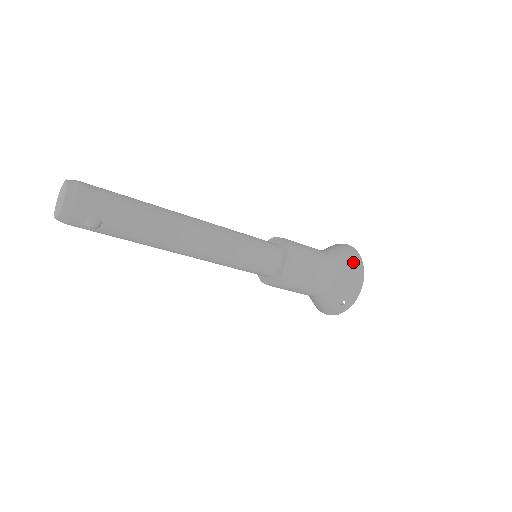
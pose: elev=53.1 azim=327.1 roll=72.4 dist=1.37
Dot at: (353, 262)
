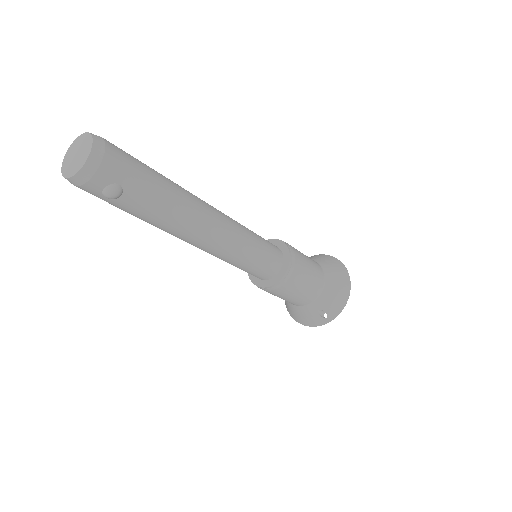
Dot at: (342, 277)
